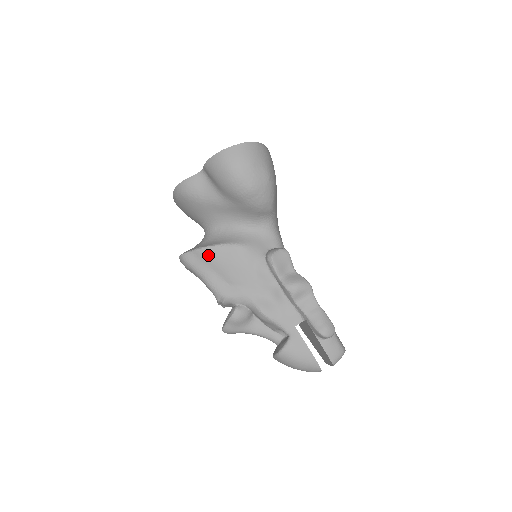
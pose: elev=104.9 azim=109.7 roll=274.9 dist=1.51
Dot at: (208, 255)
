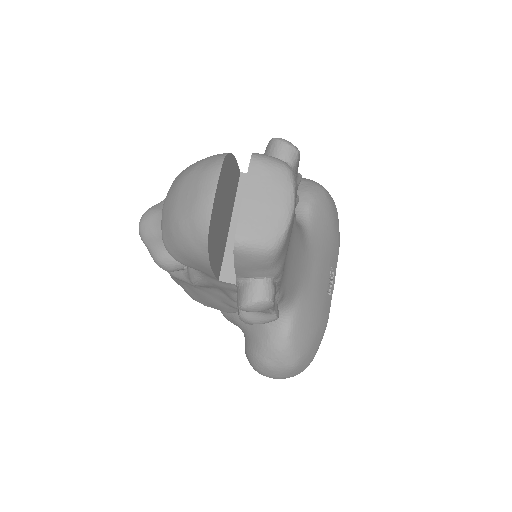
Dot at: occluded
